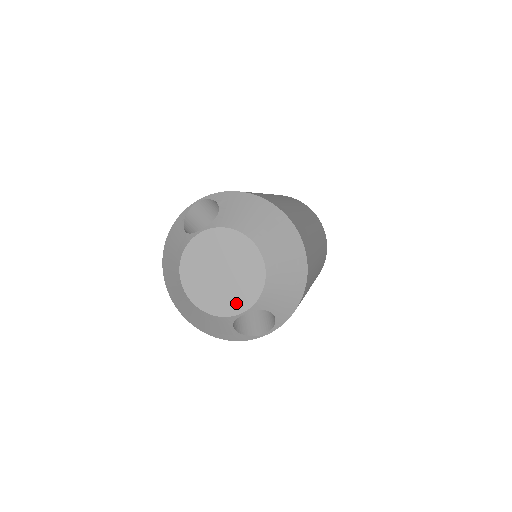
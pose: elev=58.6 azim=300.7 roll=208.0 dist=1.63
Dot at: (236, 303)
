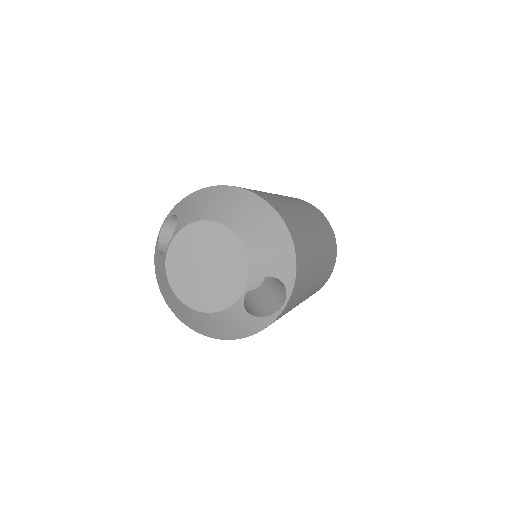
Dot at: (233, 286)
